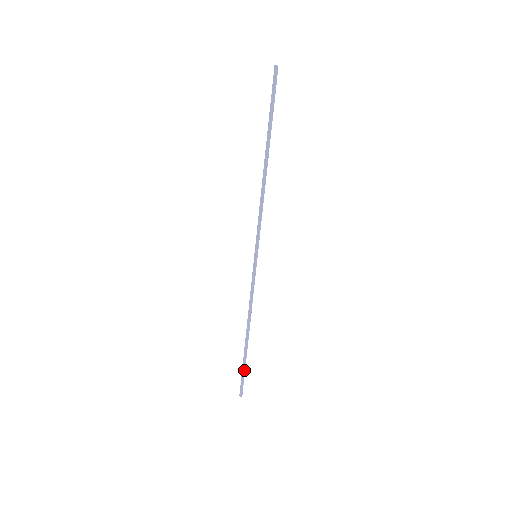
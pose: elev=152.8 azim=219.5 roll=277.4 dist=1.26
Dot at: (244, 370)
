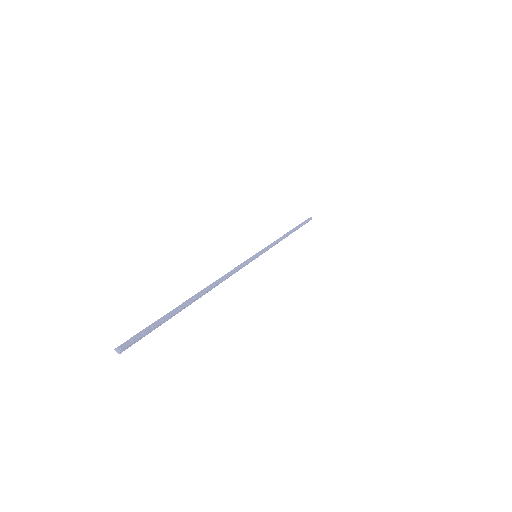
Dot at: occluded
